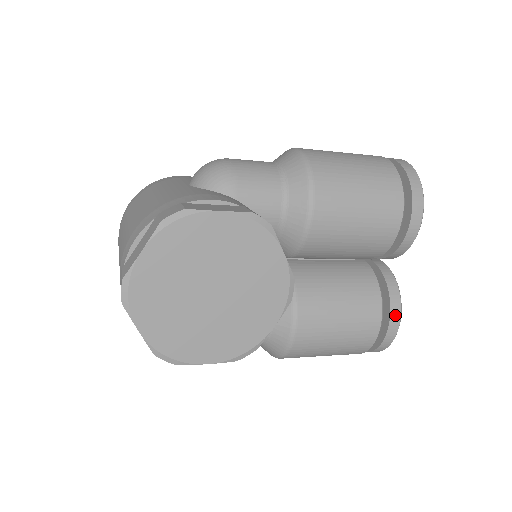
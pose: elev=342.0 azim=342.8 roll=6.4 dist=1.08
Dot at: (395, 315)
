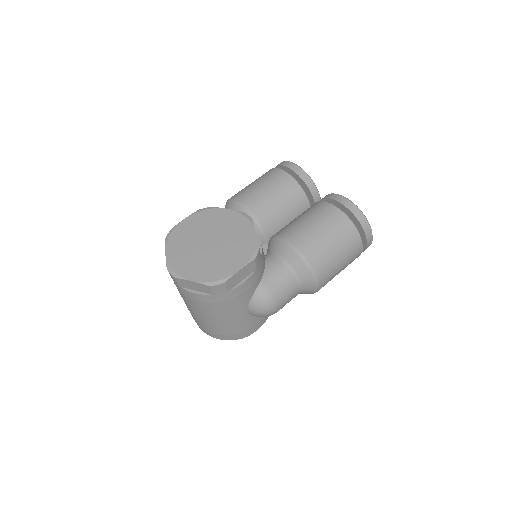
Dot at: (339, 199)
